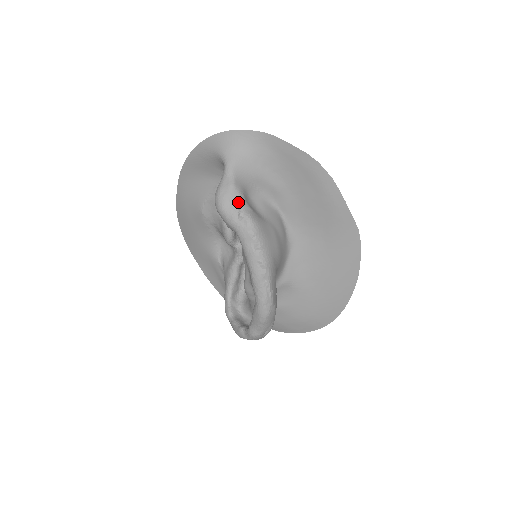
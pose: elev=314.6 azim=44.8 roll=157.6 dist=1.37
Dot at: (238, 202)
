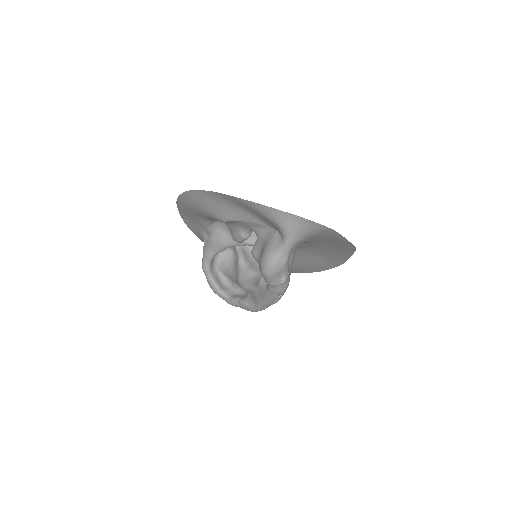
Dot at: (284, 273)
